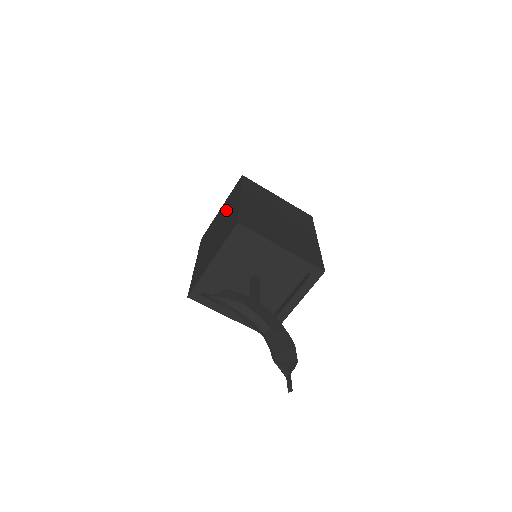
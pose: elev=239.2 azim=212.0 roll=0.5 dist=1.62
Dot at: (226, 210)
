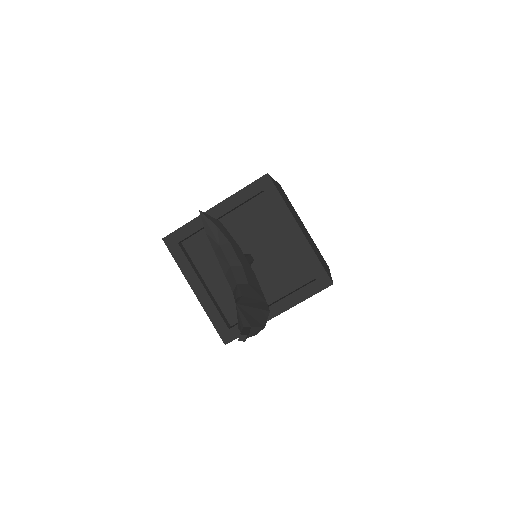
Dot at: occluded
